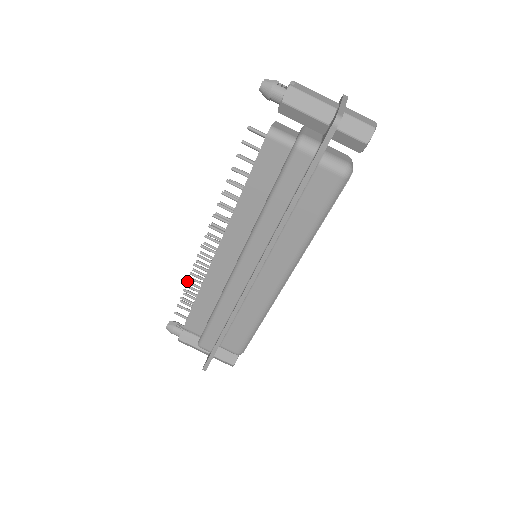
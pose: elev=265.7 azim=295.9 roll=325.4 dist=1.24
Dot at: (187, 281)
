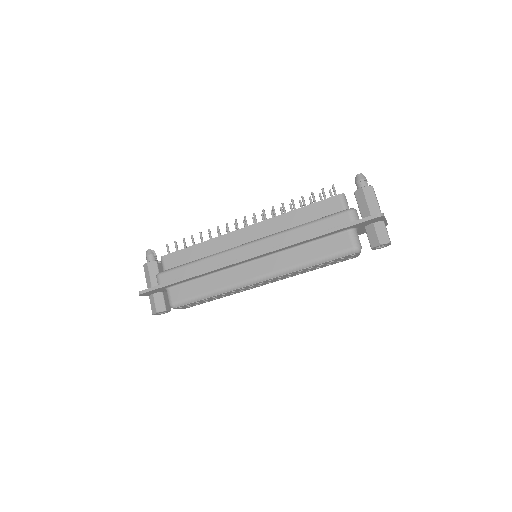
Dot at: (201, 232)
